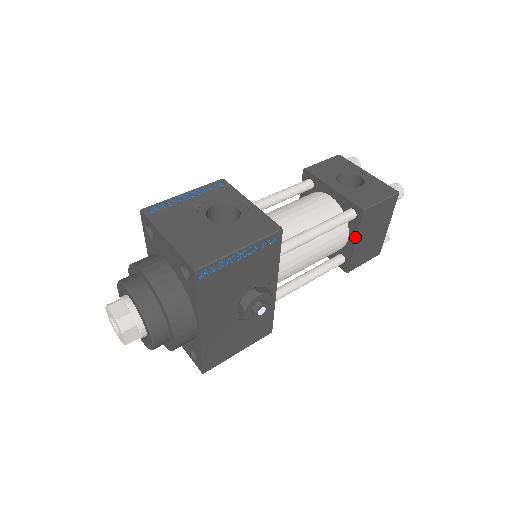
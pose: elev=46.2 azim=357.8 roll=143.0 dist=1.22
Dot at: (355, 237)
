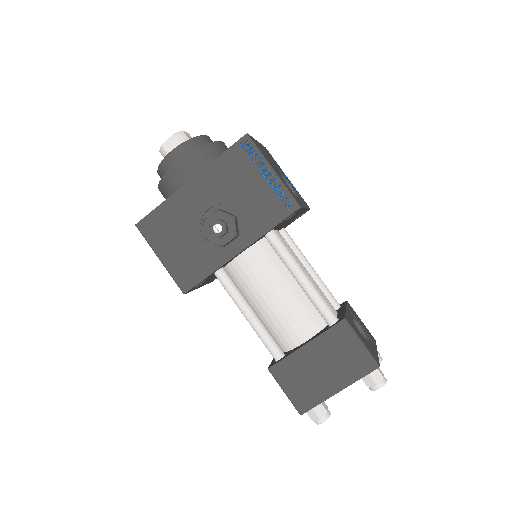
Dot at: (313, 339)
